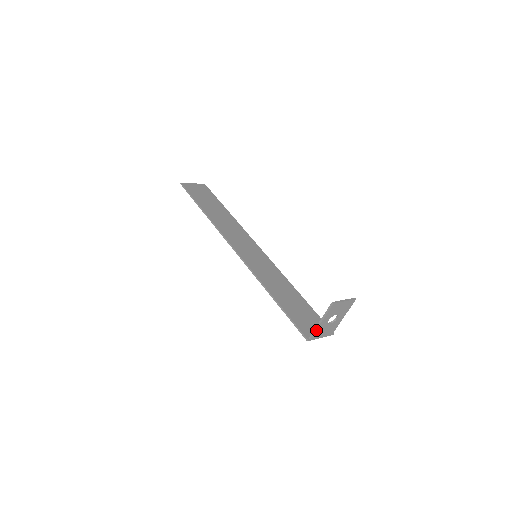
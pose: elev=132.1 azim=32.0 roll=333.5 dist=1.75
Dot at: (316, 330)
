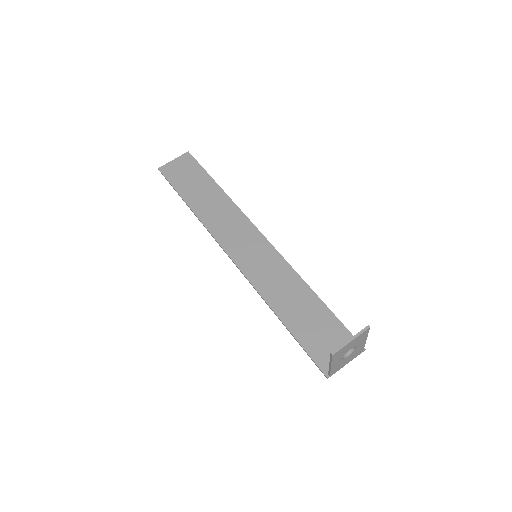
Dot at: (331, 370)
